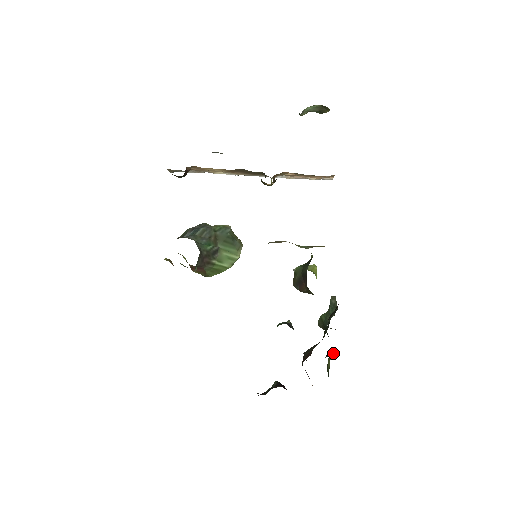
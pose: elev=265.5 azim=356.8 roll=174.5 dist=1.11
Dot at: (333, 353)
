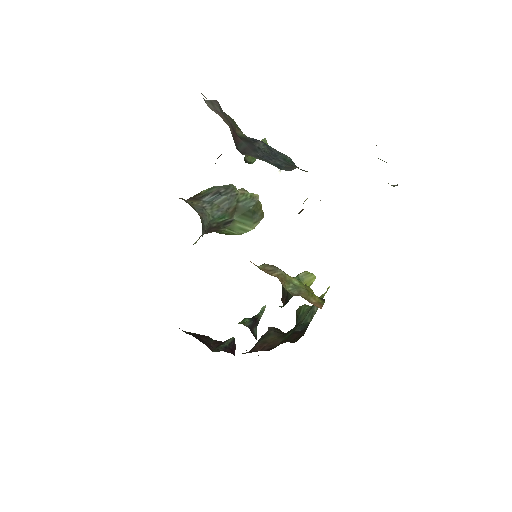
Dot at: occluded
